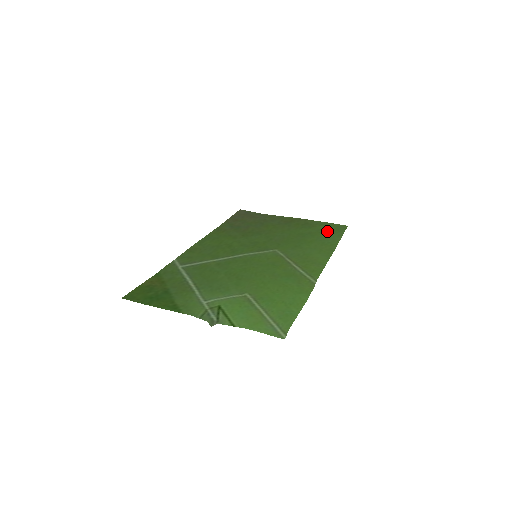
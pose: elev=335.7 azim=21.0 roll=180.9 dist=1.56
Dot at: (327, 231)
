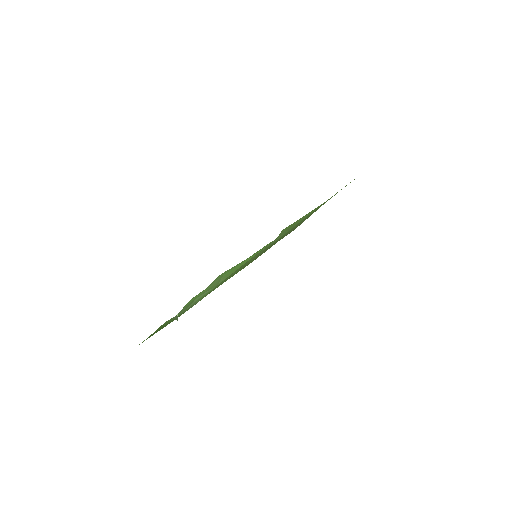
Dot at: (332, 196)
